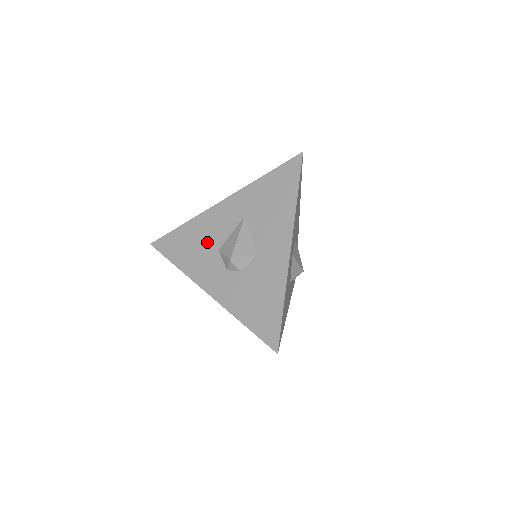
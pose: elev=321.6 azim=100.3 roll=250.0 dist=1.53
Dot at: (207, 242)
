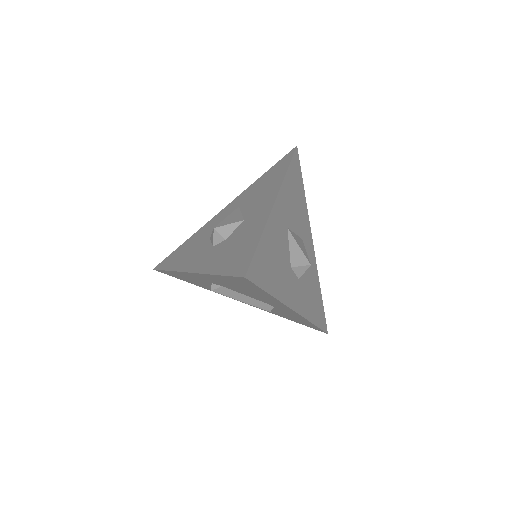
Dot at: (202, 239)
